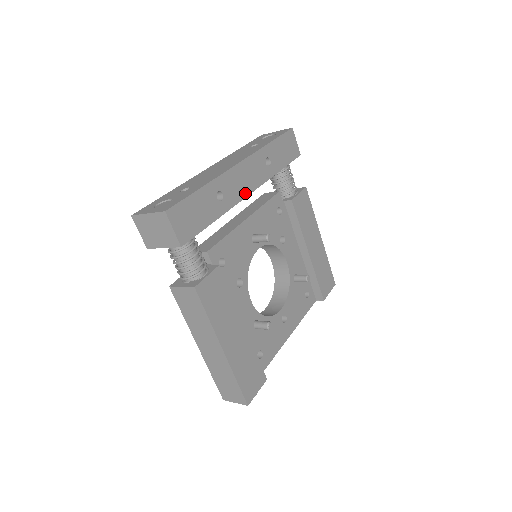
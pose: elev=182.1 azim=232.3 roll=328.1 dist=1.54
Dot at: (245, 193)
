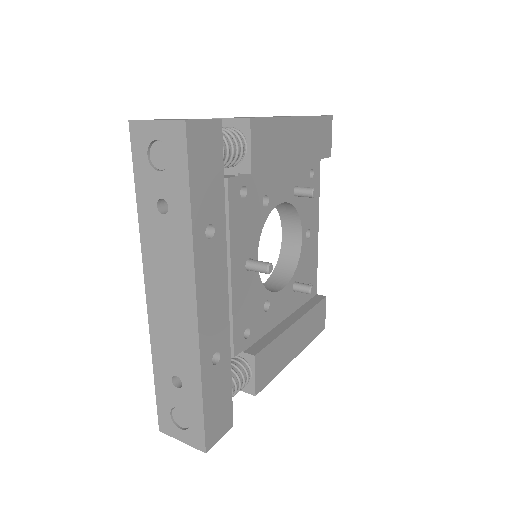
Dot at: (225, 303)
